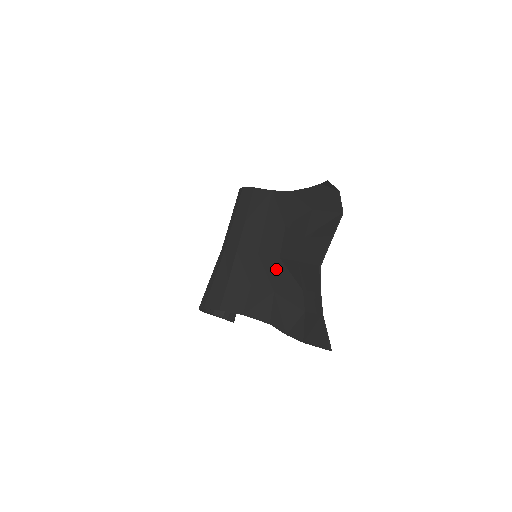
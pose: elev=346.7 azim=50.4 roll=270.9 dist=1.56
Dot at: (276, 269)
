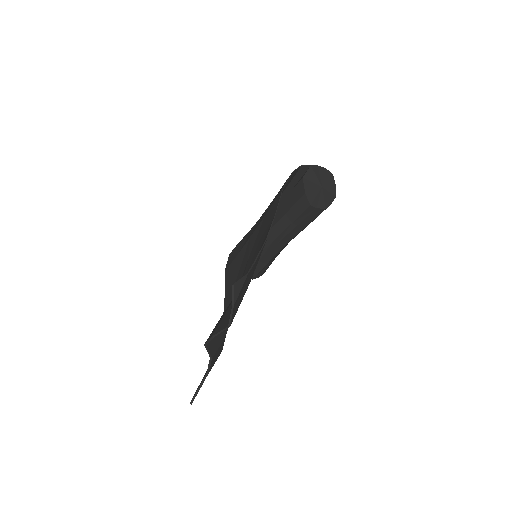
Dot at: occluded
